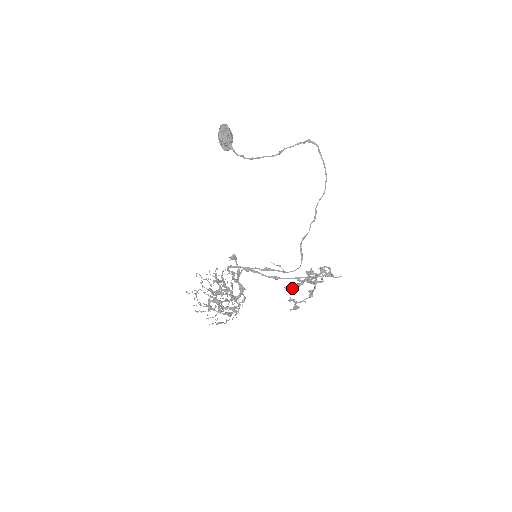
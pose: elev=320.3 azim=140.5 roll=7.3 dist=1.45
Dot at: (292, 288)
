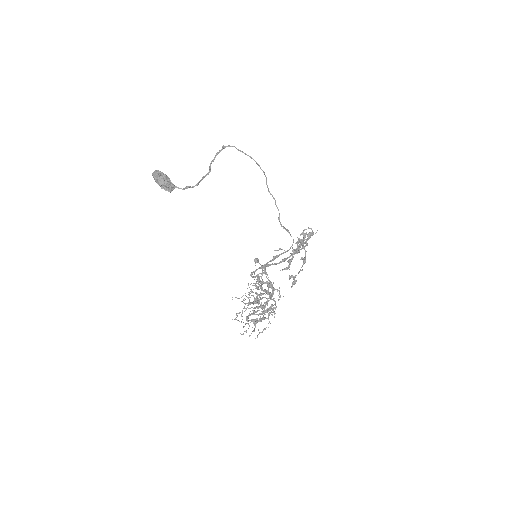
Dot at: (288, 266)
